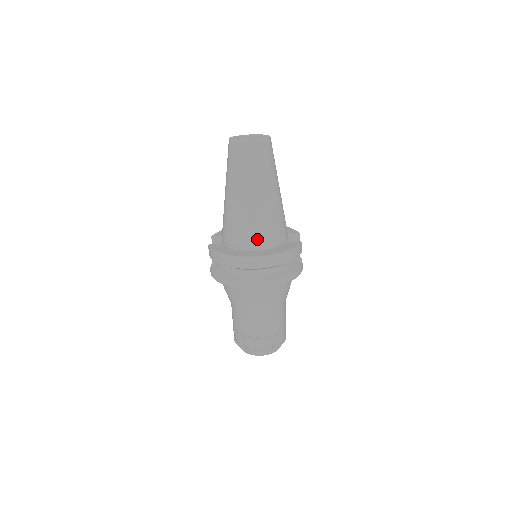
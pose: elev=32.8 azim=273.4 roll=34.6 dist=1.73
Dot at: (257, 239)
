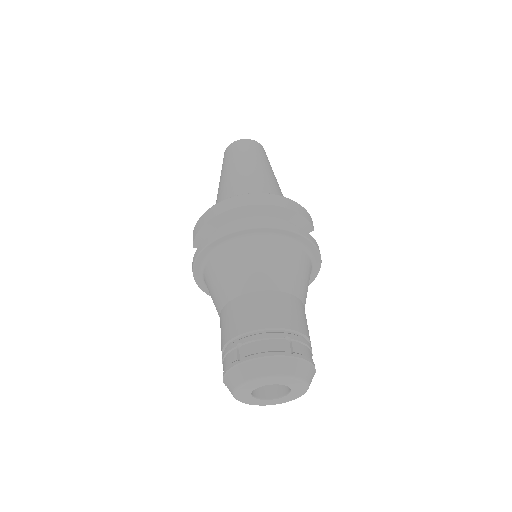
Dot at: occluded
